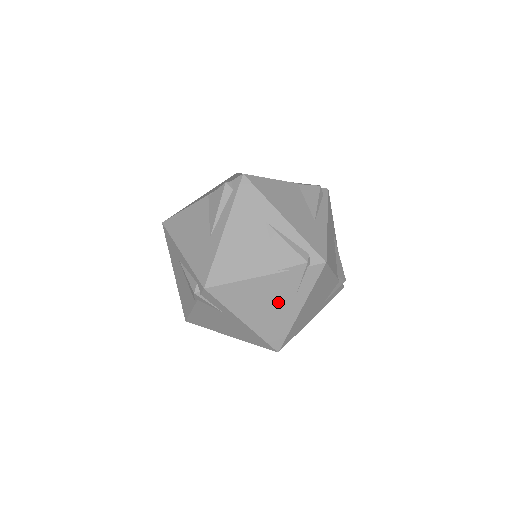
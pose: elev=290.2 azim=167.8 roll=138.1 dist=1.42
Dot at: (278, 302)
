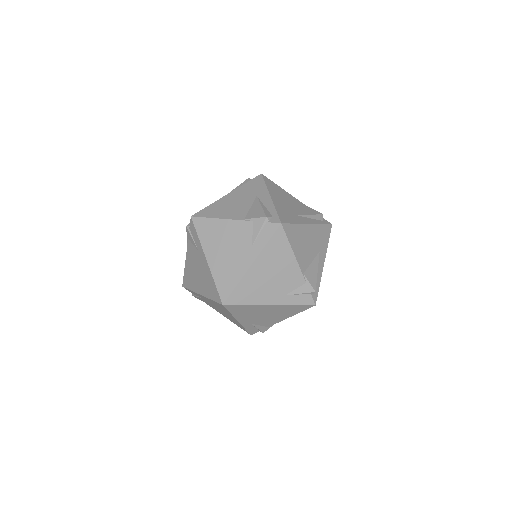
Dot at: (237, 249)
